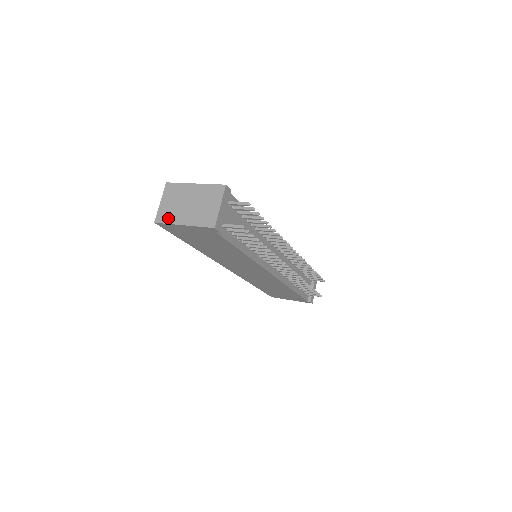
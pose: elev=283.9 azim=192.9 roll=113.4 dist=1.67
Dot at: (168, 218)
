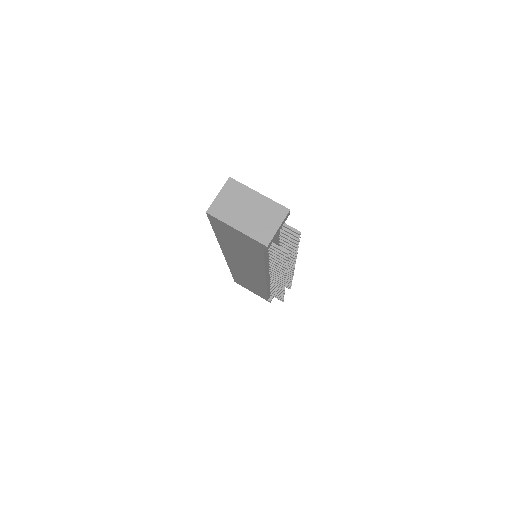
Dot at: (222, 215)
